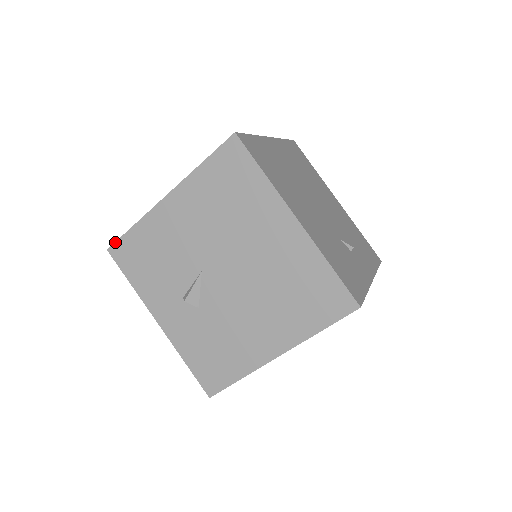
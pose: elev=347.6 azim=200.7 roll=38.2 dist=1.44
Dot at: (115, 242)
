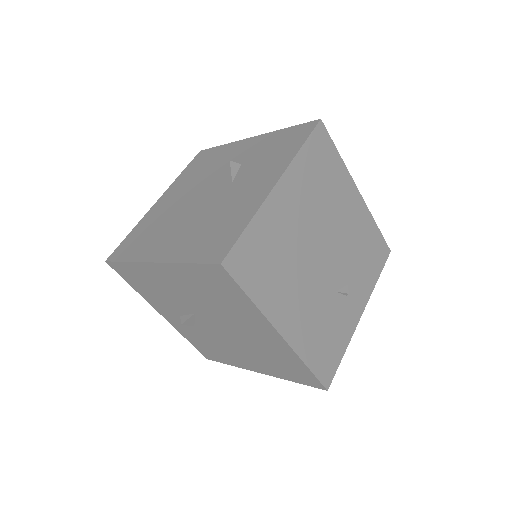
Dot at: (111, 261)
